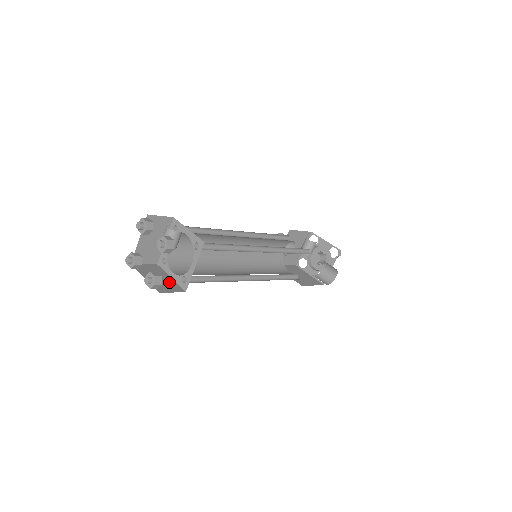
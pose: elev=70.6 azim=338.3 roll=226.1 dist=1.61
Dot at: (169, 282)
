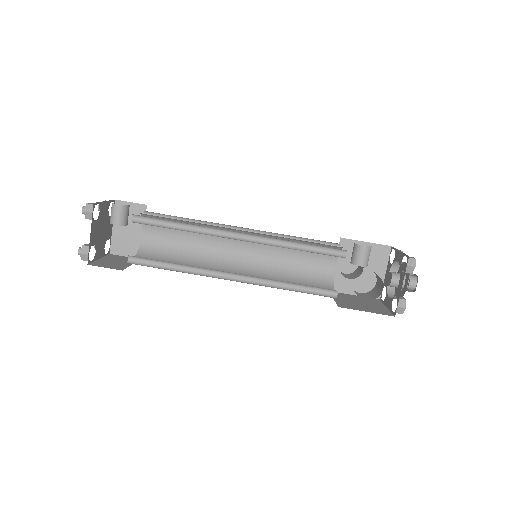
Dot at: (120, 265)
